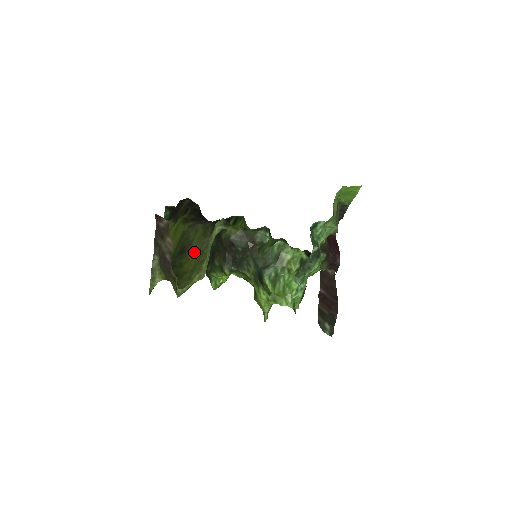
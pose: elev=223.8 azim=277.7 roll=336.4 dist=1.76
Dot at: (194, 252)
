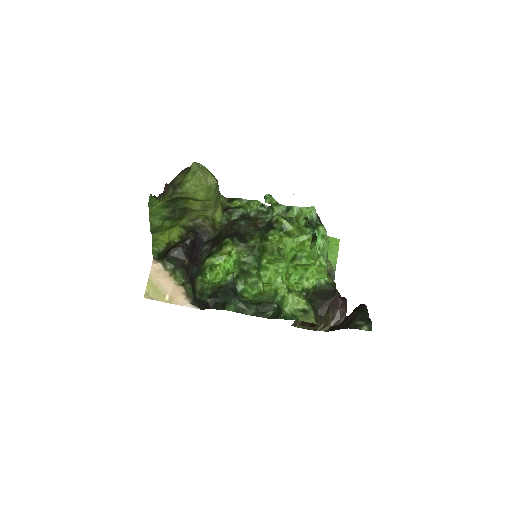
Dot at: occluded
